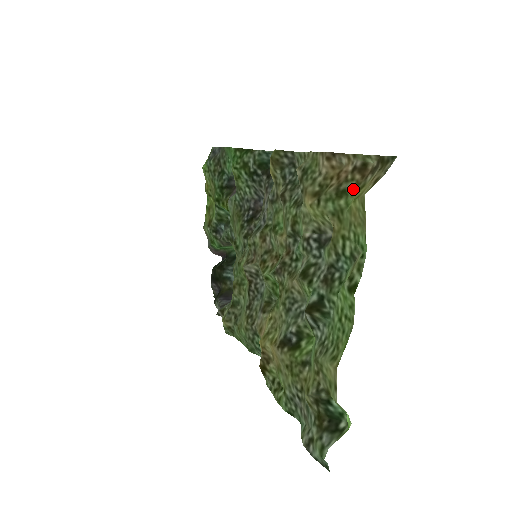
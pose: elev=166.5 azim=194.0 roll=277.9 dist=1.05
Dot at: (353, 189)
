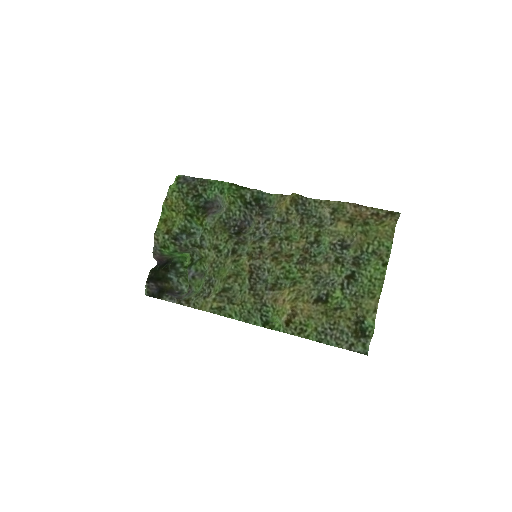
Dot at: (373, 223)
